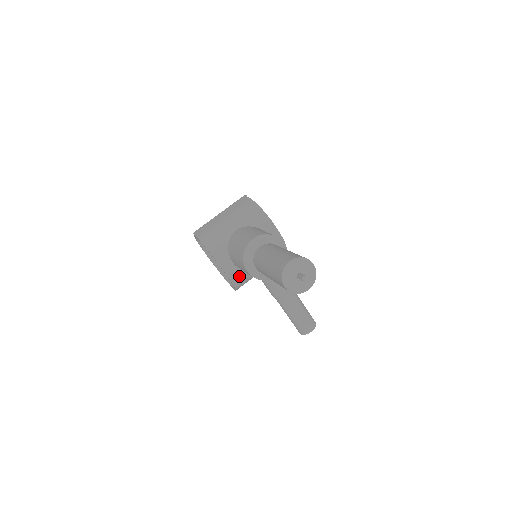
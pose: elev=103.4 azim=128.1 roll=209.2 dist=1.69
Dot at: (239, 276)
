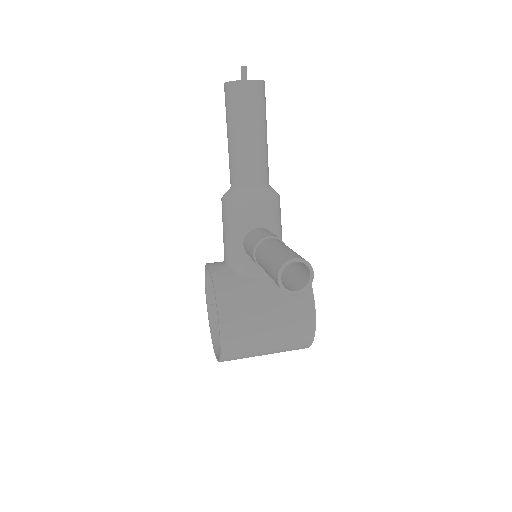
Dot at: (226, 276)
